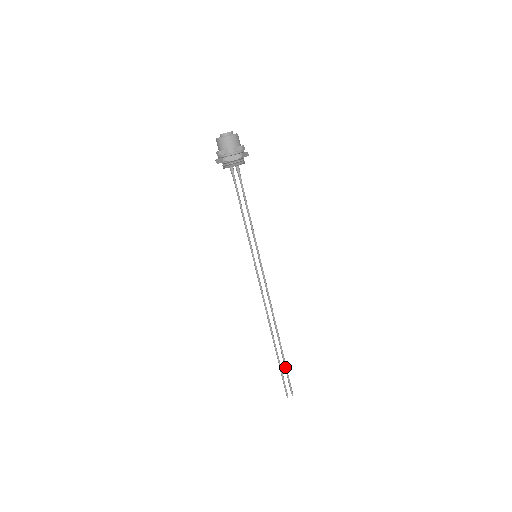
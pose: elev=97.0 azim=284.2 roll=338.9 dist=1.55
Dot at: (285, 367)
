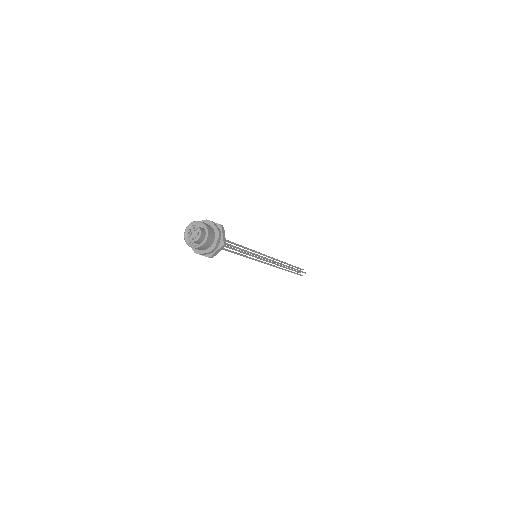
Dot at: occluded
